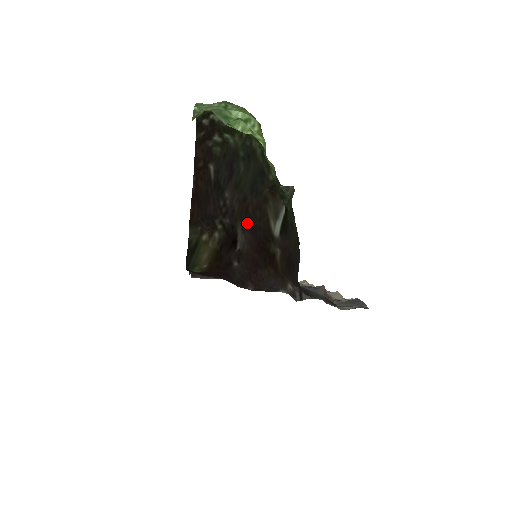
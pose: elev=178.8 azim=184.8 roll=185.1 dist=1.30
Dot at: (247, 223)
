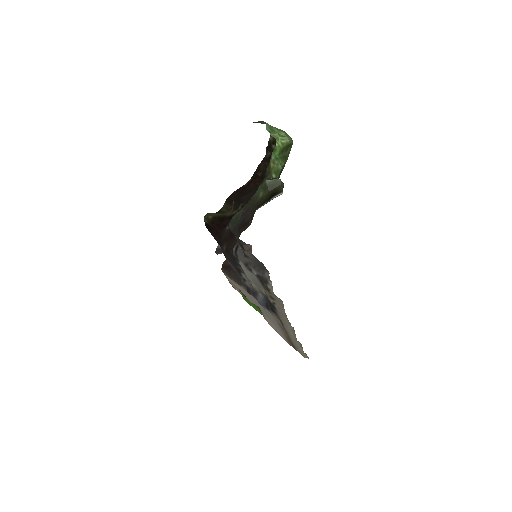
Dot at: occluded
